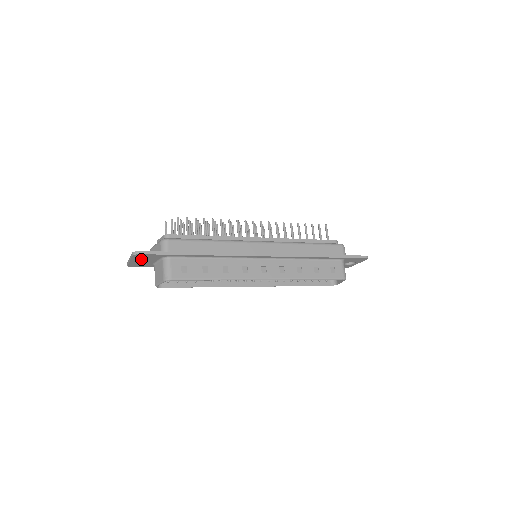
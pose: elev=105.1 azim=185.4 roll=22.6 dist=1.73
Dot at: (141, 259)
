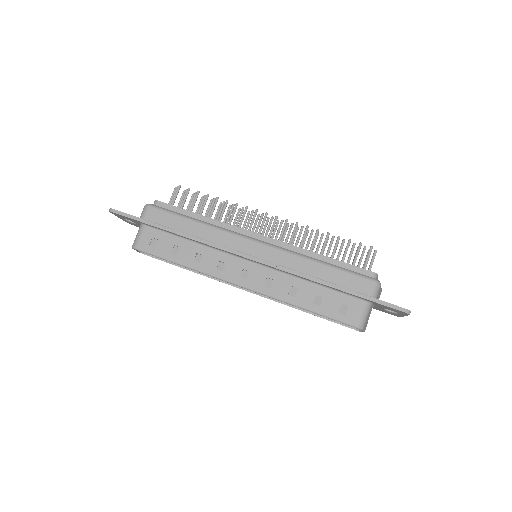
Dot at: occluded
